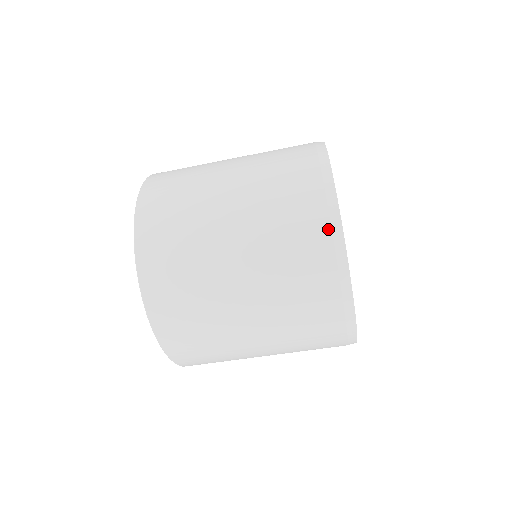
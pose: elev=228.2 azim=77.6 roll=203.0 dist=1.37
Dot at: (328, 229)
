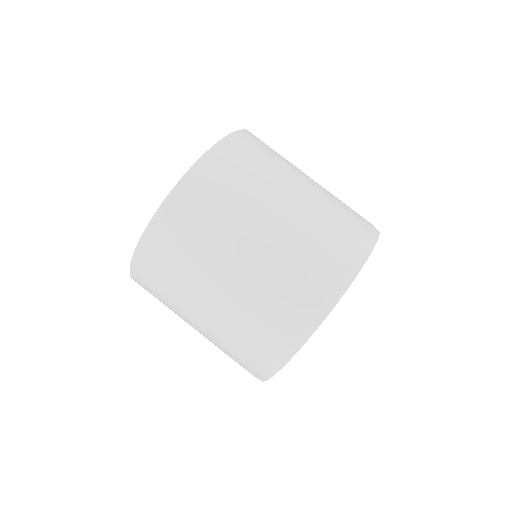
Dot at: occluded
